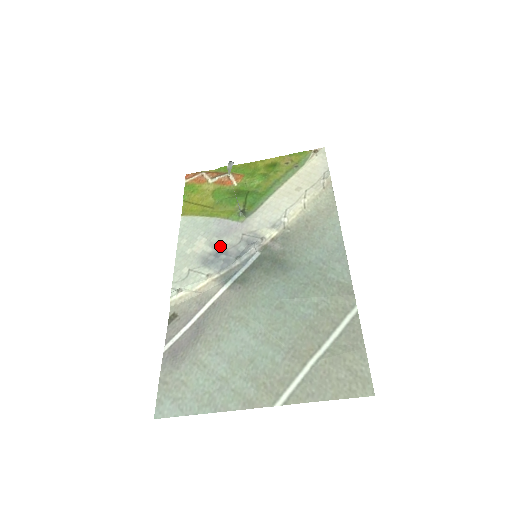
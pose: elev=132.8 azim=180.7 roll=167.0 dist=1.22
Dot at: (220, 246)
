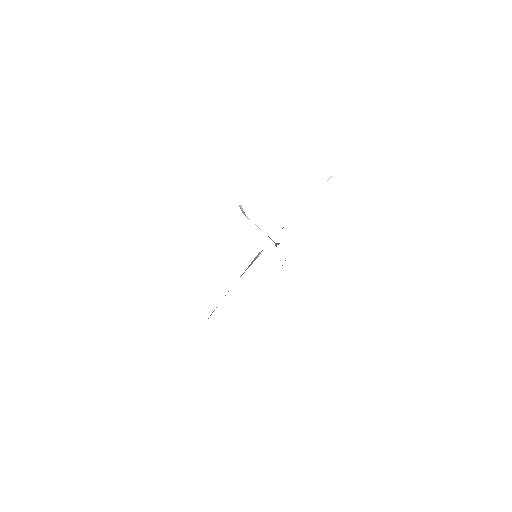
Dot at: occluded
